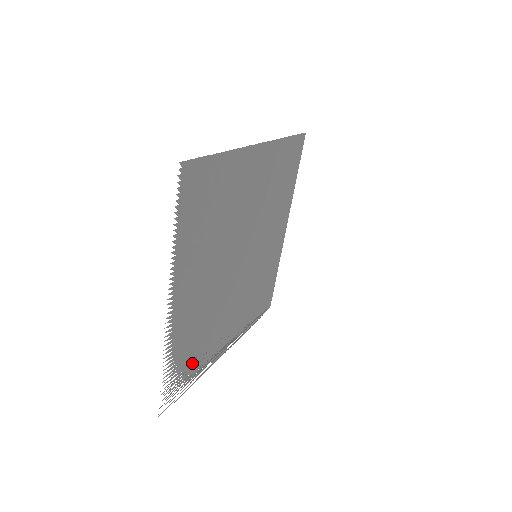
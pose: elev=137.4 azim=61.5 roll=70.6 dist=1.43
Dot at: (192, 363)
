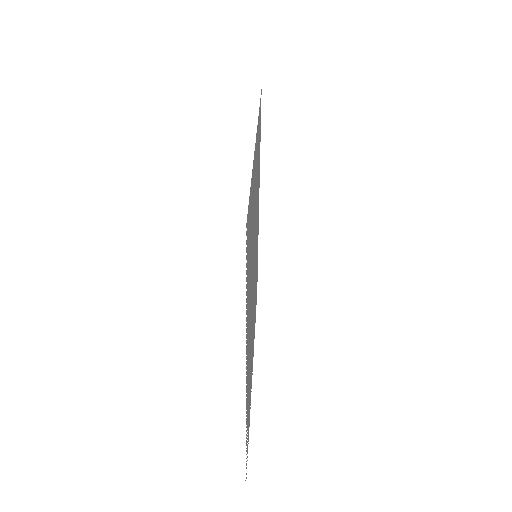
Dot at: occluded
